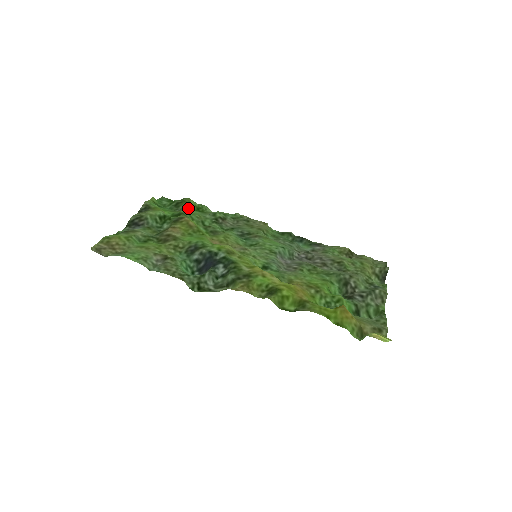
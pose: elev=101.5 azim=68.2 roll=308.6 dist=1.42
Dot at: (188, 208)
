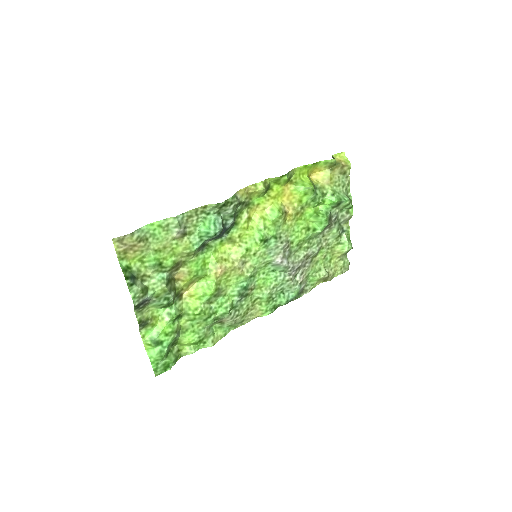
Dot at: (185, 340)
